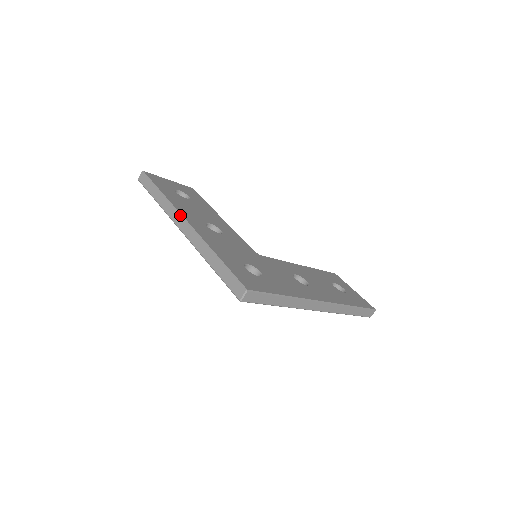
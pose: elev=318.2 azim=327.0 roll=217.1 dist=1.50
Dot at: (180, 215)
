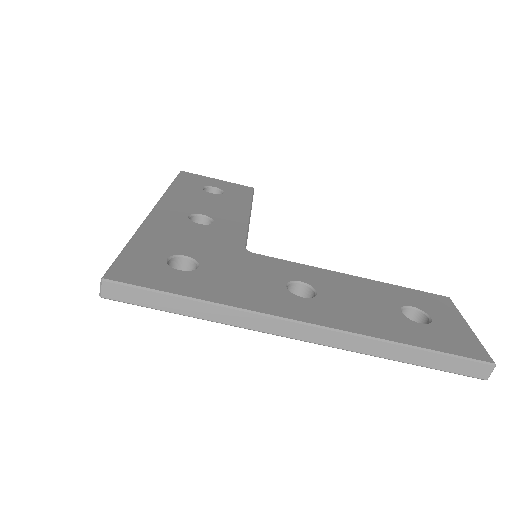
Dot at: (156, 204)
